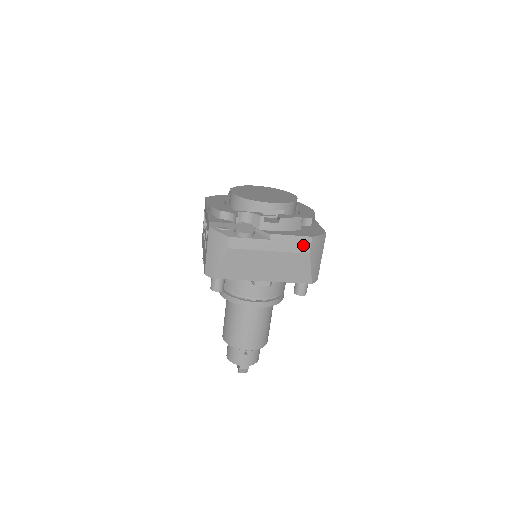
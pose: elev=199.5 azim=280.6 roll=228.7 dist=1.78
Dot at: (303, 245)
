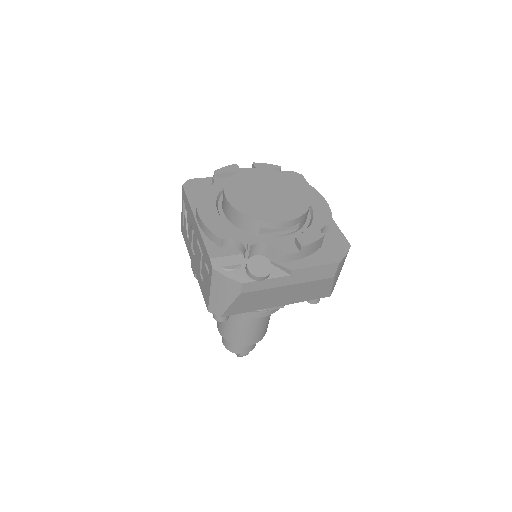
Dot at: (328, 272)
